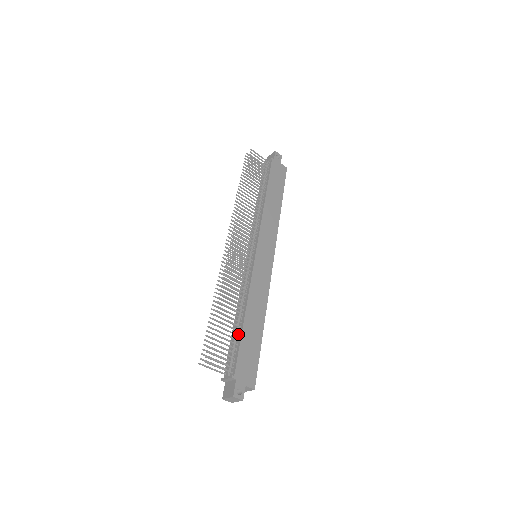
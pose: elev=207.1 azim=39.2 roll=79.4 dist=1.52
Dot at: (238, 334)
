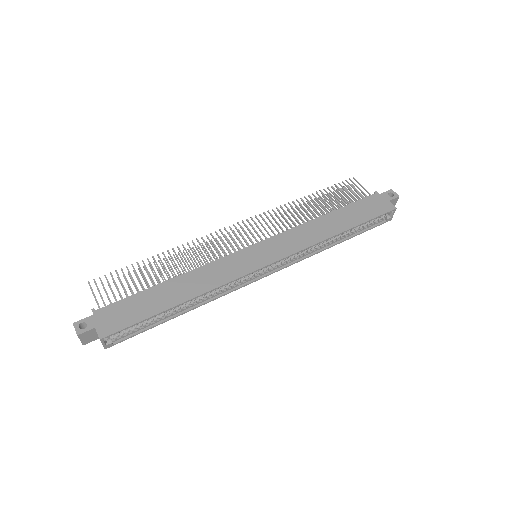
Dot at: (148, 291)
